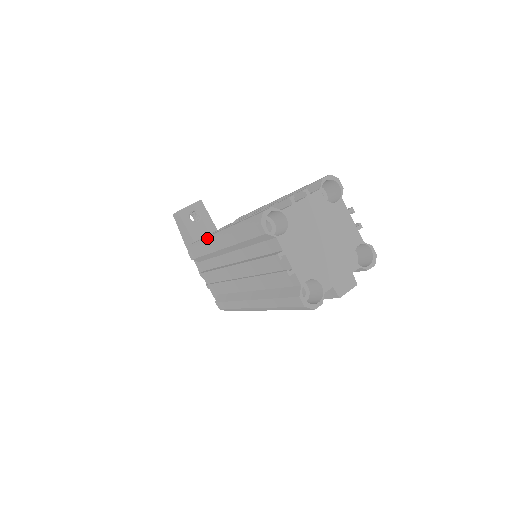
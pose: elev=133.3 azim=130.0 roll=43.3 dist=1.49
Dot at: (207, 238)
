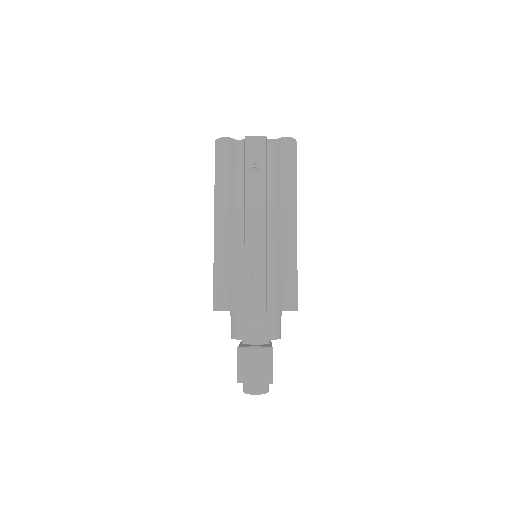
Dot at: occluded
